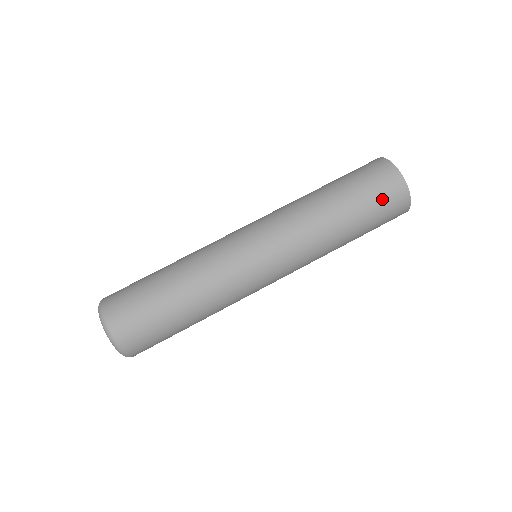
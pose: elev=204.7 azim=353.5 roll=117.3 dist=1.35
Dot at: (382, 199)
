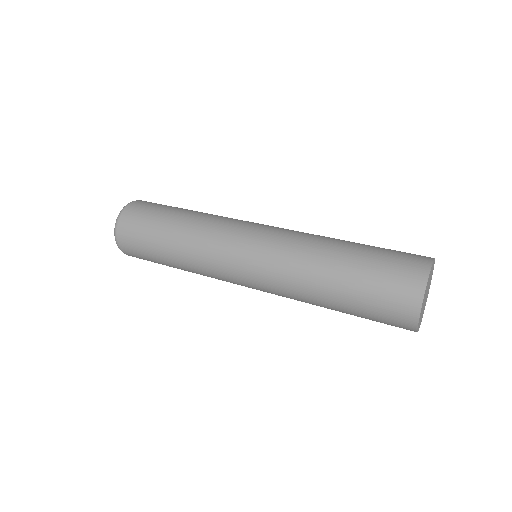
Dot at: (384, 297)
